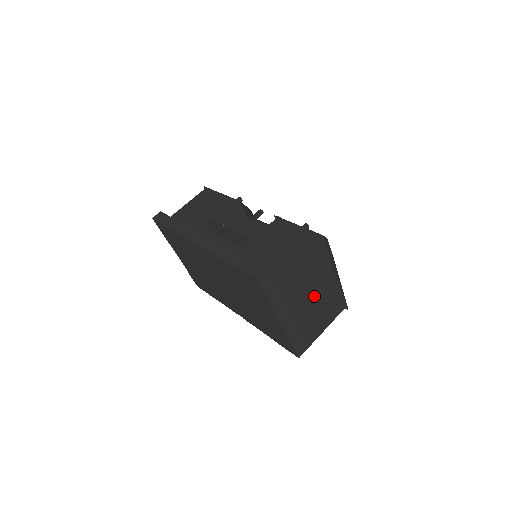
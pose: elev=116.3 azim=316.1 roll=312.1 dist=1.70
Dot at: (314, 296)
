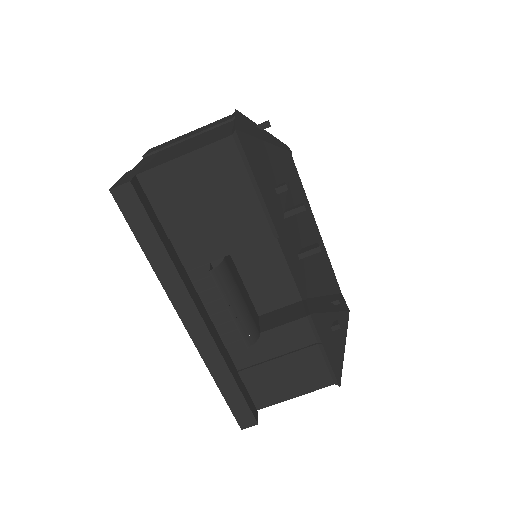
Dot at: occluded
